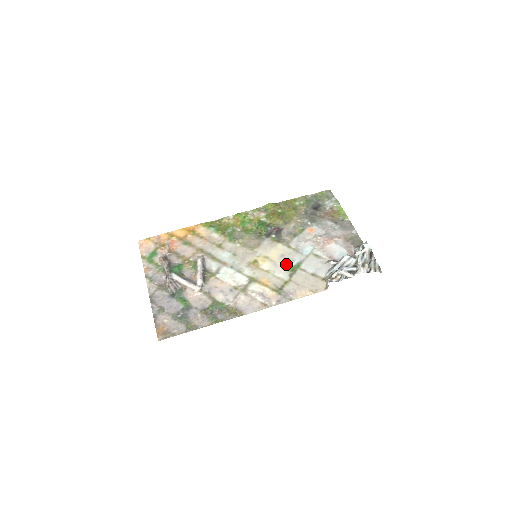
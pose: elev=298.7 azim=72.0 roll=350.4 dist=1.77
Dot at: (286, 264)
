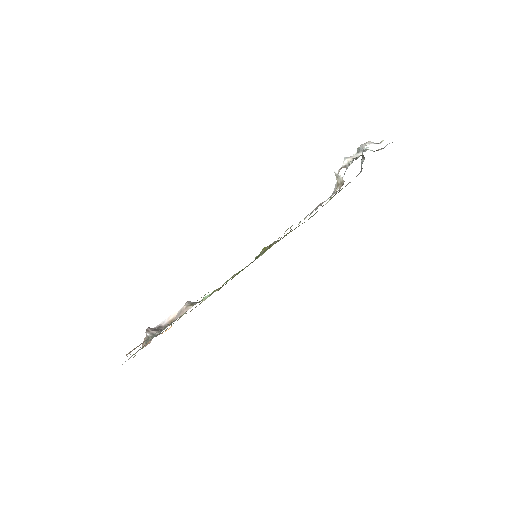
Dot at: occluded
